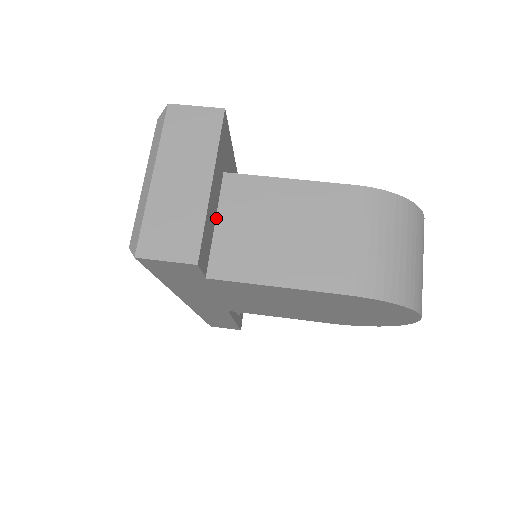
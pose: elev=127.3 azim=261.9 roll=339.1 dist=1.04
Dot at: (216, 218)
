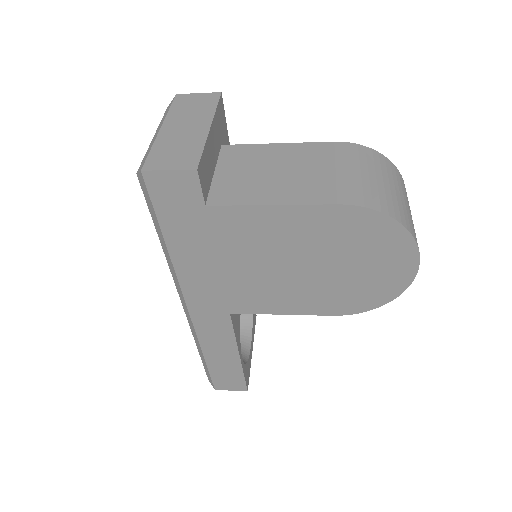
Dot at: (215, 170)
